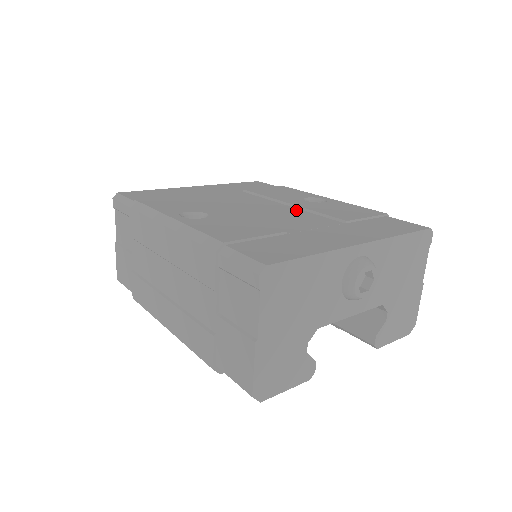
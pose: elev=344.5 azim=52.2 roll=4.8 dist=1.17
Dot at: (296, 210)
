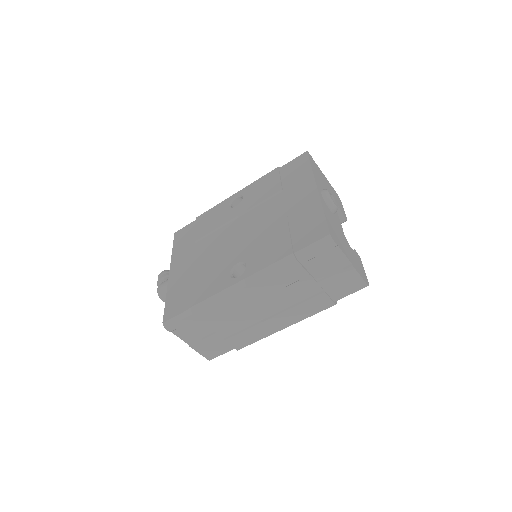
Dot at: (249, 214)
